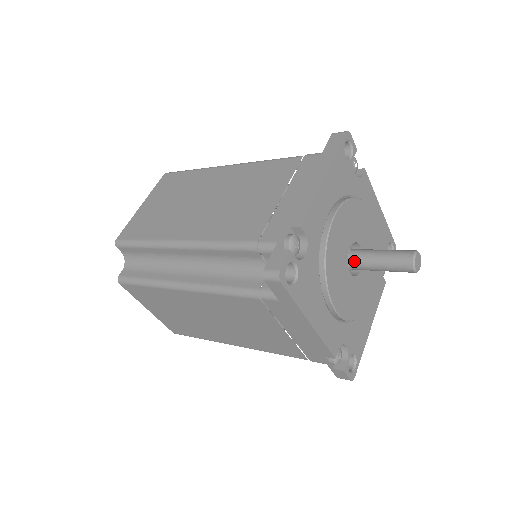
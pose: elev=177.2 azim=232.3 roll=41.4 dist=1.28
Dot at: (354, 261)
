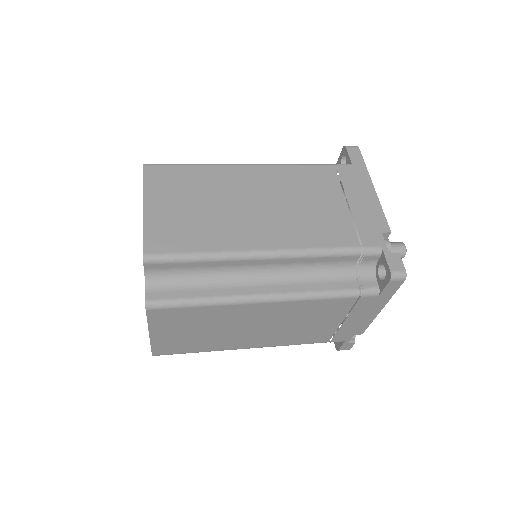
Dot at: occluded
